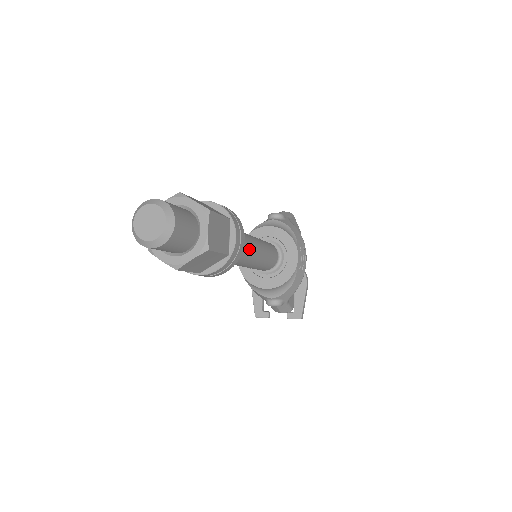
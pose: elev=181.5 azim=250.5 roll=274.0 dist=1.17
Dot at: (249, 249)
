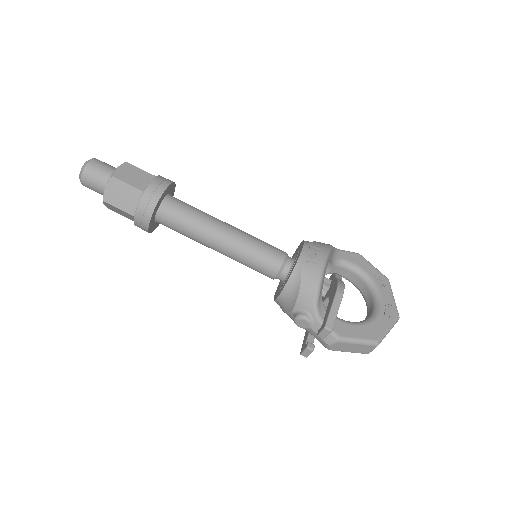
Dot at: (207, 220)
